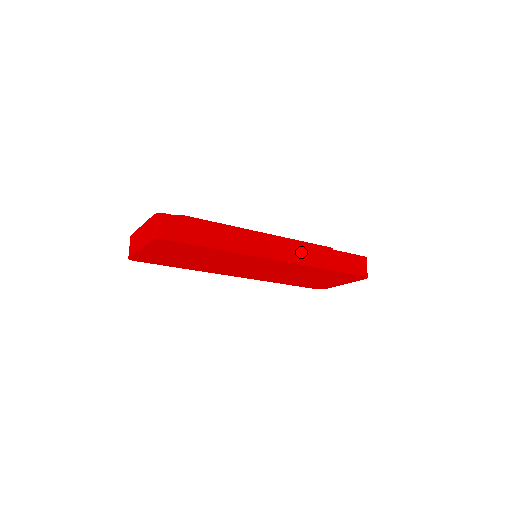
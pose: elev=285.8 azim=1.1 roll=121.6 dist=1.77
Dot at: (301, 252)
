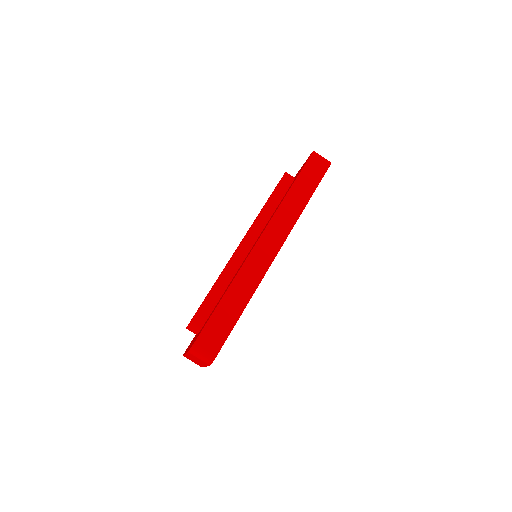
Dot at: (280, 224)
